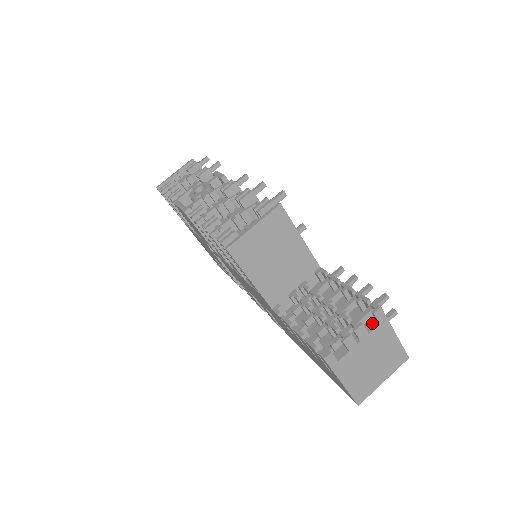
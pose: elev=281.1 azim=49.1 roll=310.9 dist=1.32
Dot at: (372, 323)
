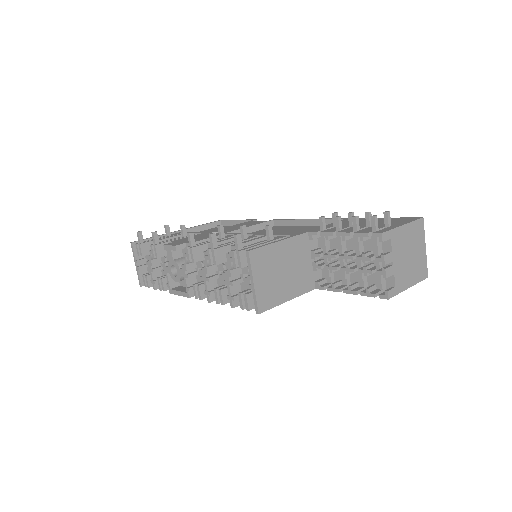
Dot at: (386, 243)
